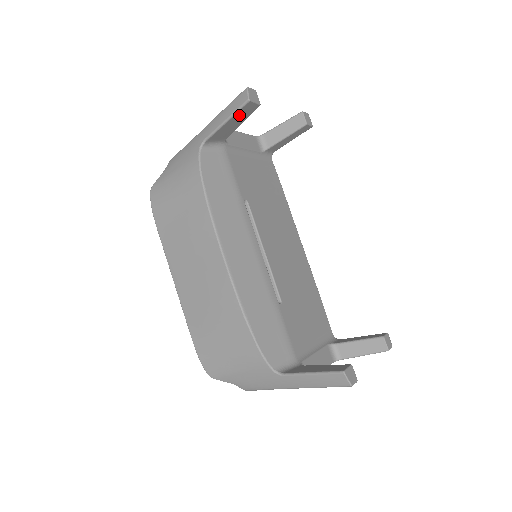
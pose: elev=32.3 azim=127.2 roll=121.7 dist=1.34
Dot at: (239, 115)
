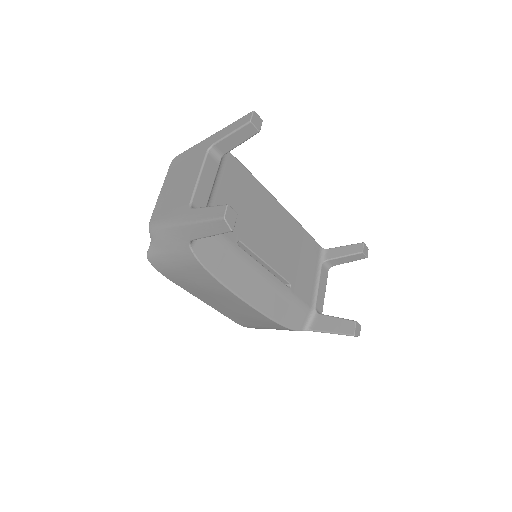
Dot at: occluded
